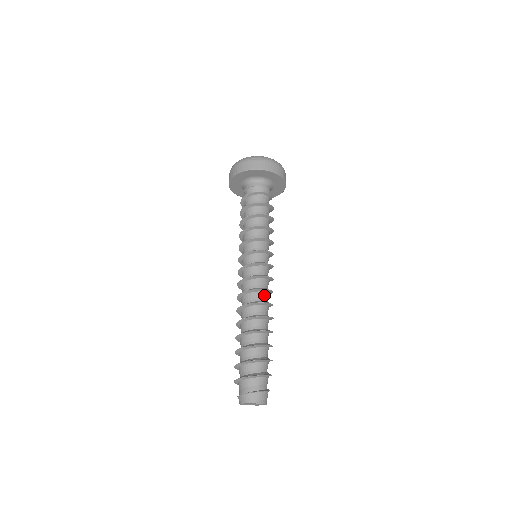
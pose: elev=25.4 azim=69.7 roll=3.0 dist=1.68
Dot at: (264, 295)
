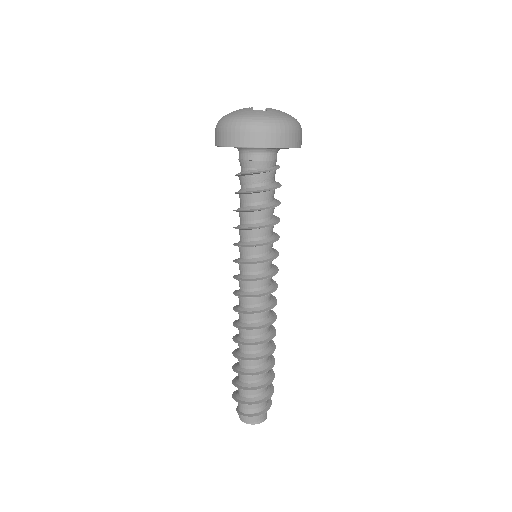
Dot at: (261, 315)
